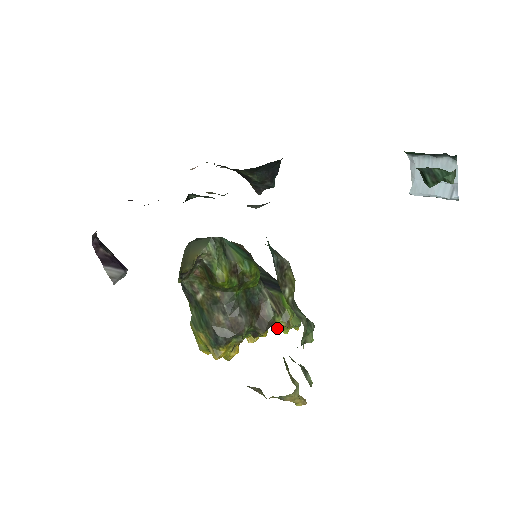
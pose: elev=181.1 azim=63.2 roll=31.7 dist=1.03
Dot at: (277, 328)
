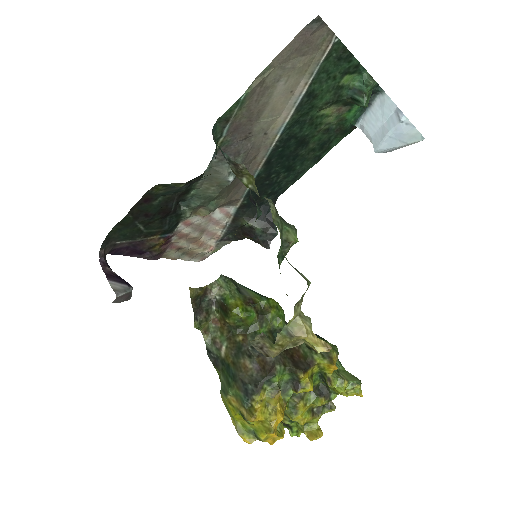
Dot at: (326, 383)
